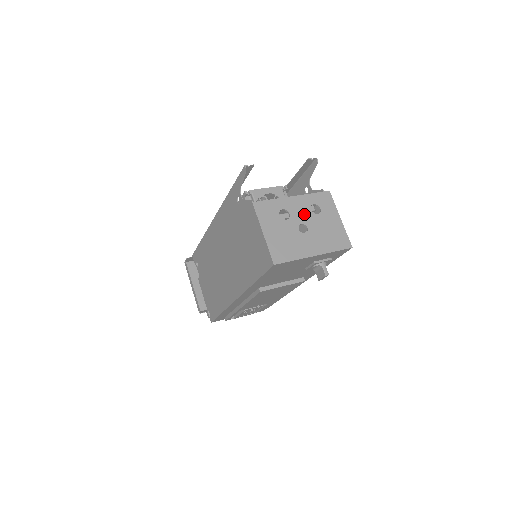
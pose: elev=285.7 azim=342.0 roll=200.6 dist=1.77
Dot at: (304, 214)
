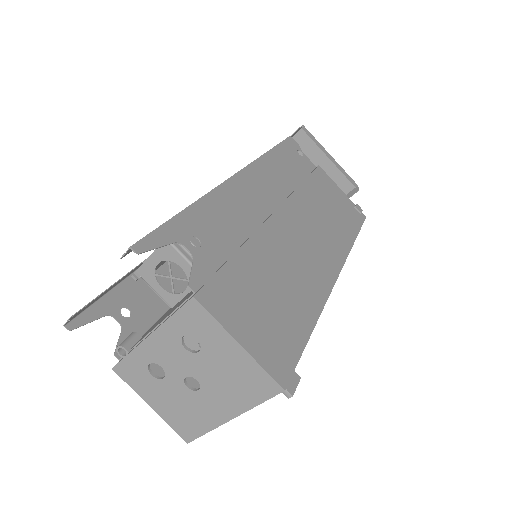
Dot at: (180, 360)
